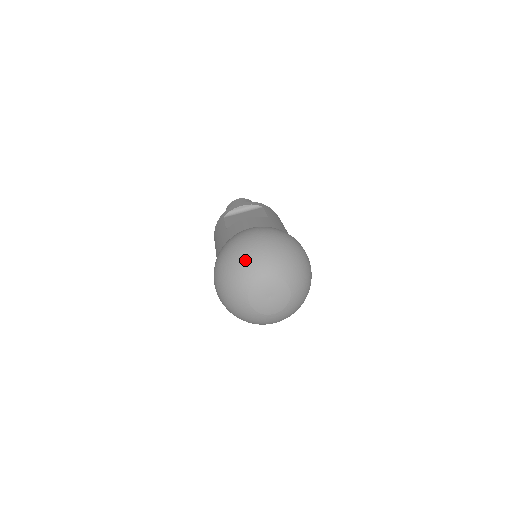
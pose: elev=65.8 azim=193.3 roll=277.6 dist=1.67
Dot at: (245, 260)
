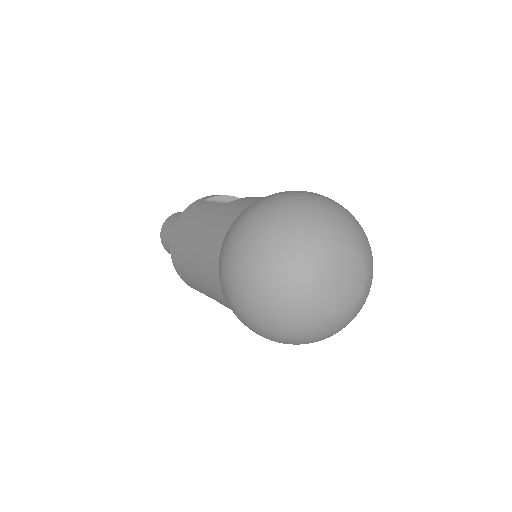
Dot at: (315, 214)
